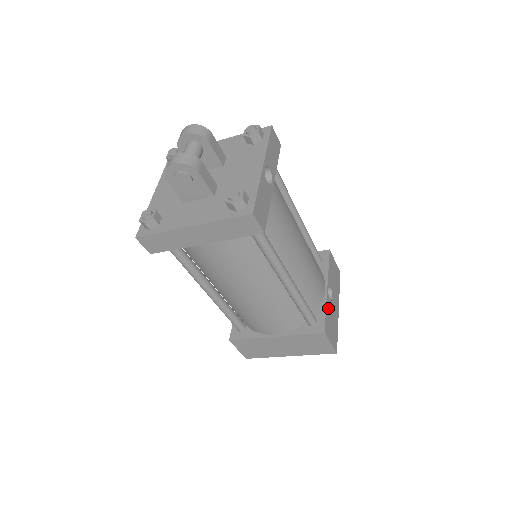
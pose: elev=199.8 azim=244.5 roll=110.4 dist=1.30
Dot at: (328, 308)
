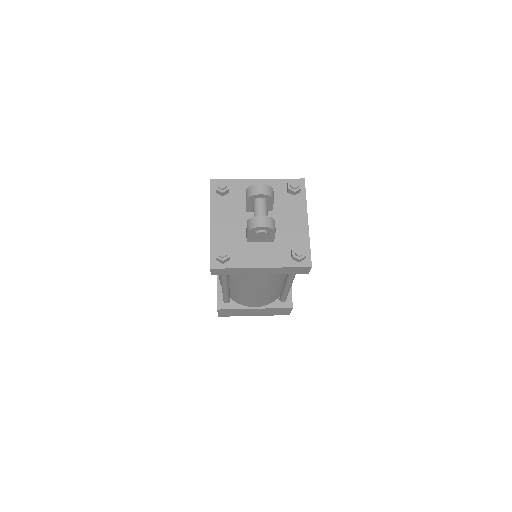
Dot at: occluded
